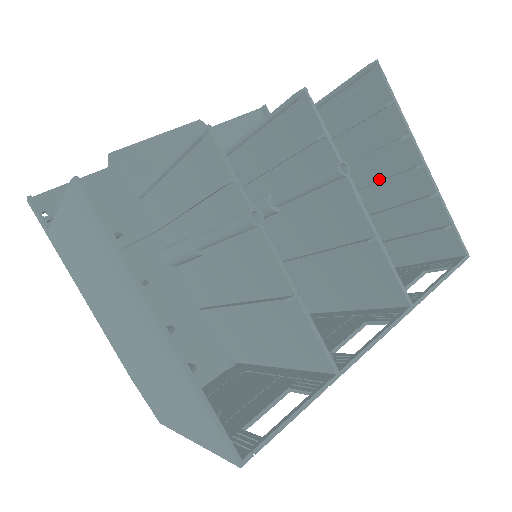
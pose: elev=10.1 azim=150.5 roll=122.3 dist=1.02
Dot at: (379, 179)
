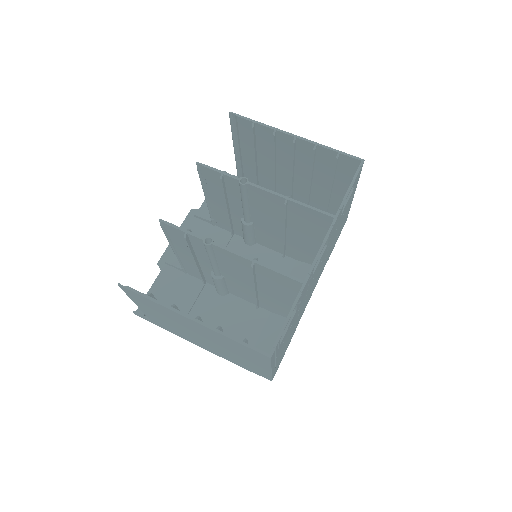
Dot at: occluded
